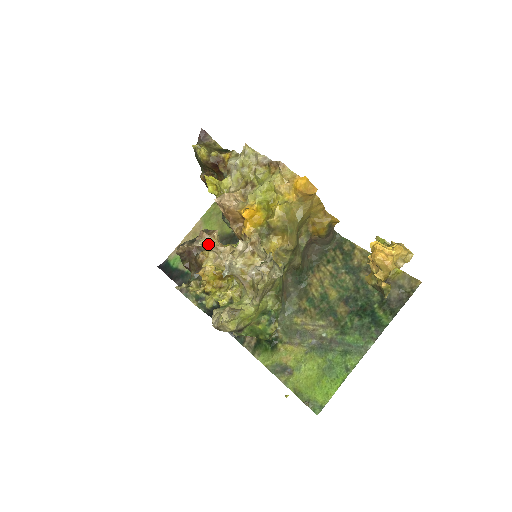
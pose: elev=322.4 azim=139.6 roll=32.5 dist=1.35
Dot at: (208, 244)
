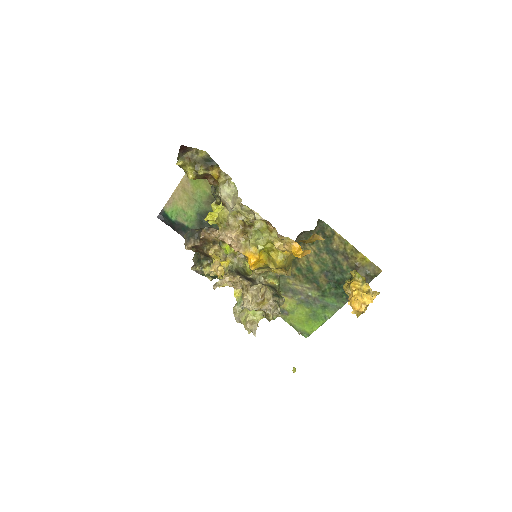
Dot at: (224, 283)
